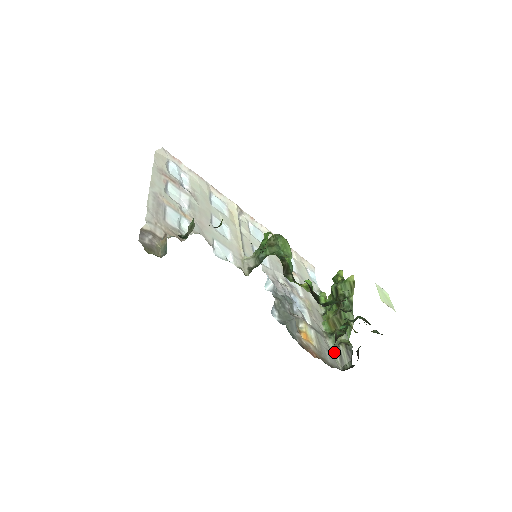
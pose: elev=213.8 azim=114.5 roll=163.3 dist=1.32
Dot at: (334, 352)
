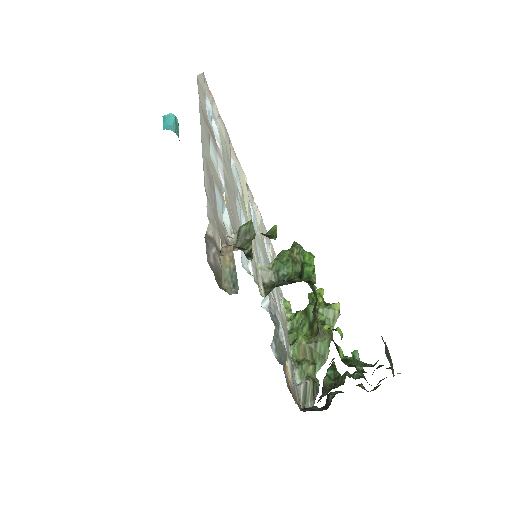
Dot at: (300, 387)
